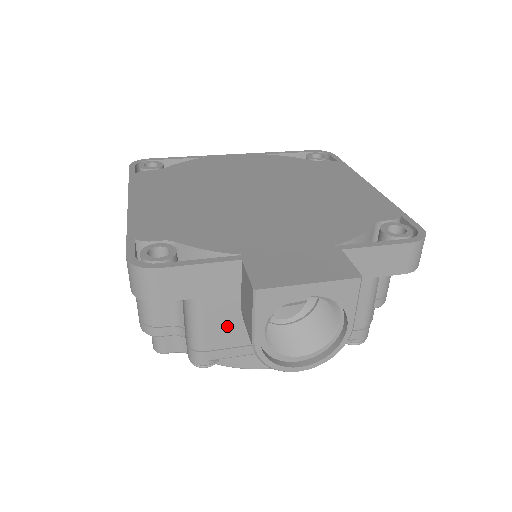
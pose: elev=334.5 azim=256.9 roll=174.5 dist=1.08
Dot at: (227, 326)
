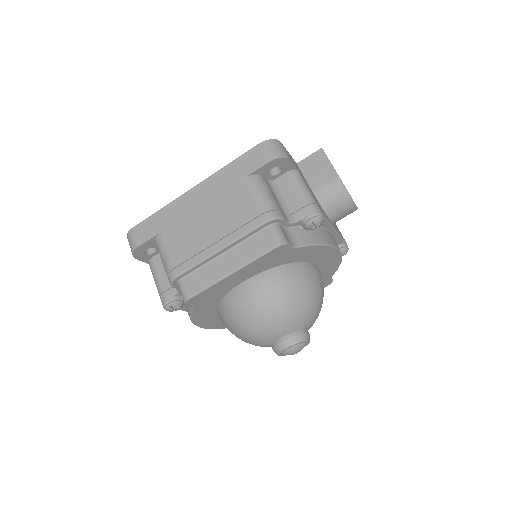
Dot at: (313, 195)
